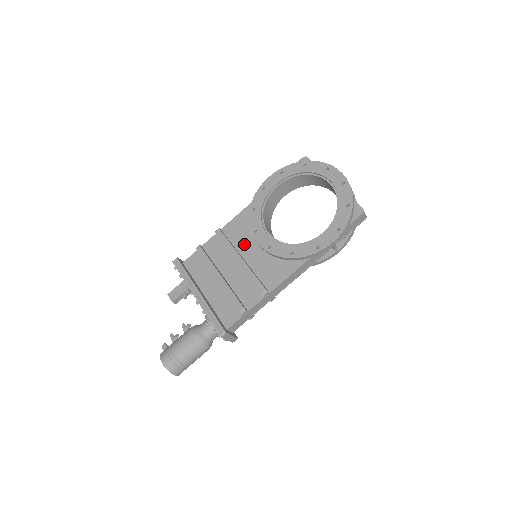
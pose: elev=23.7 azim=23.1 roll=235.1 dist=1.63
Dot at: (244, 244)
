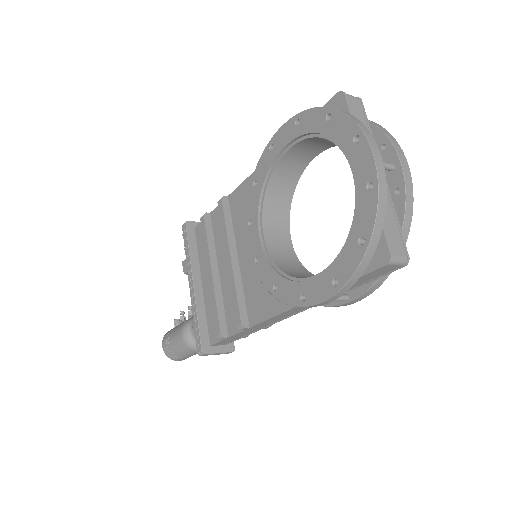
Dot at: (242, 234)
